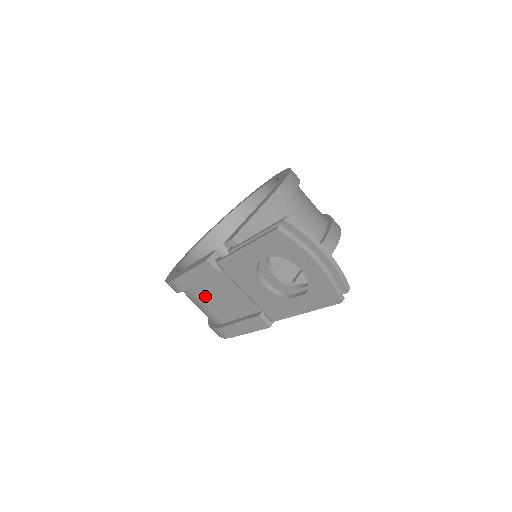
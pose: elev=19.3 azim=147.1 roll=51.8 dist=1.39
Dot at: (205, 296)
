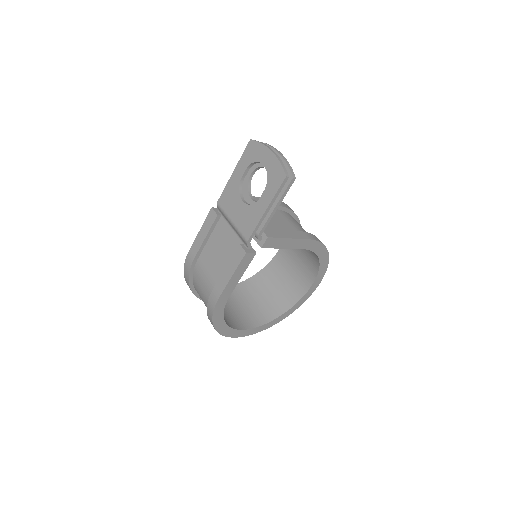
Dot at: (207, 261)
